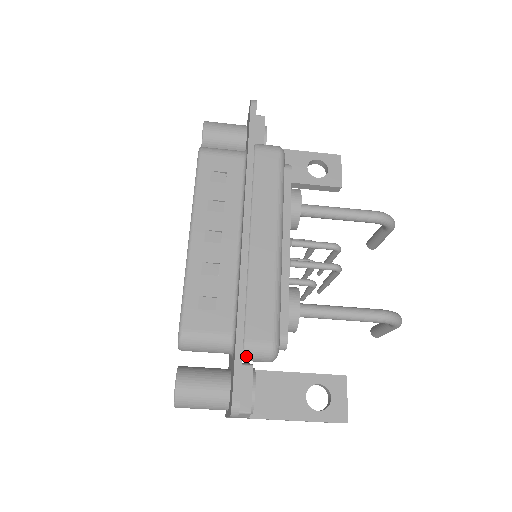
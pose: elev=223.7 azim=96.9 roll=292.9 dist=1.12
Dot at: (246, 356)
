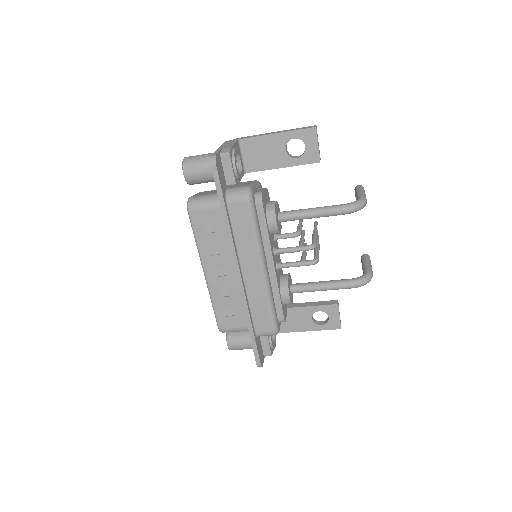
Dot at: occluded
